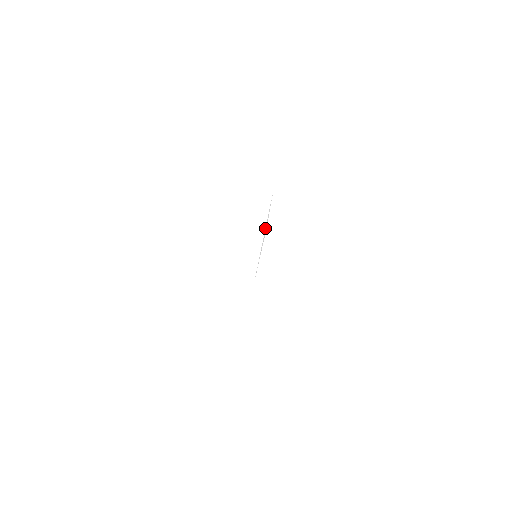
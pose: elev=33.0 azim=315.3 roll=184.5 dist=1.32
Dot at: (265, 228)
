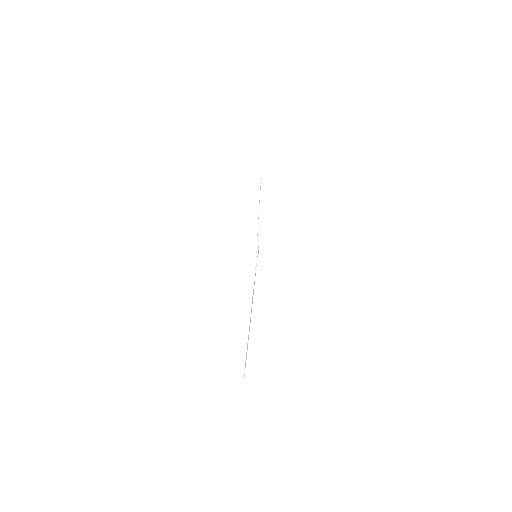
Dot at: (258, 230)
